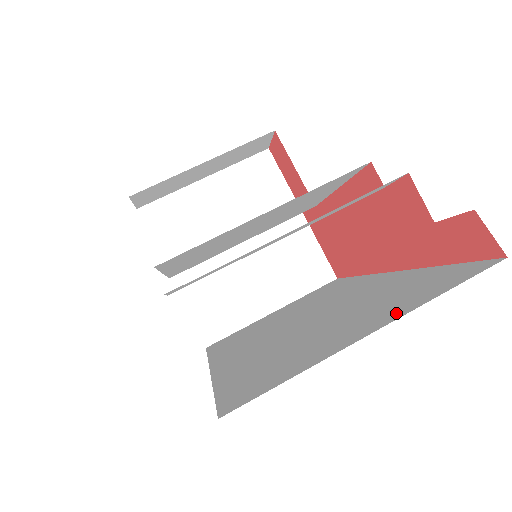
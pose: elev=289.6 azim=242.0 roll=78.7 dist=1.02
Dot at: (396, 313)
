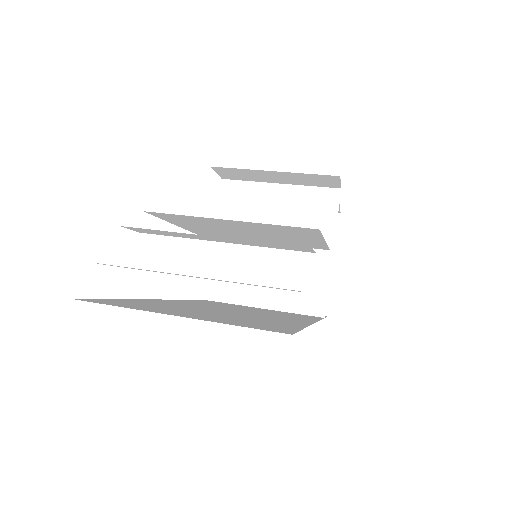
Dot at: (208, 319)
